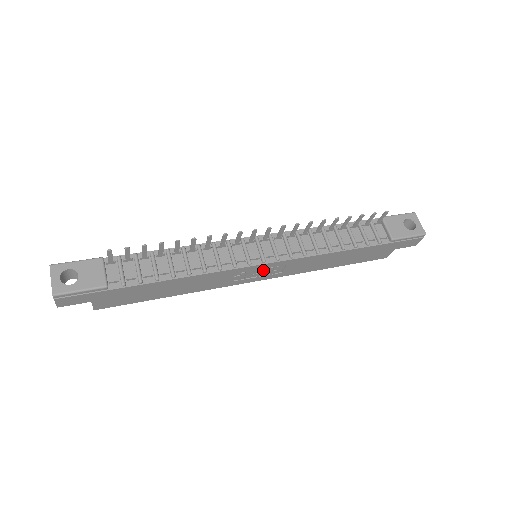
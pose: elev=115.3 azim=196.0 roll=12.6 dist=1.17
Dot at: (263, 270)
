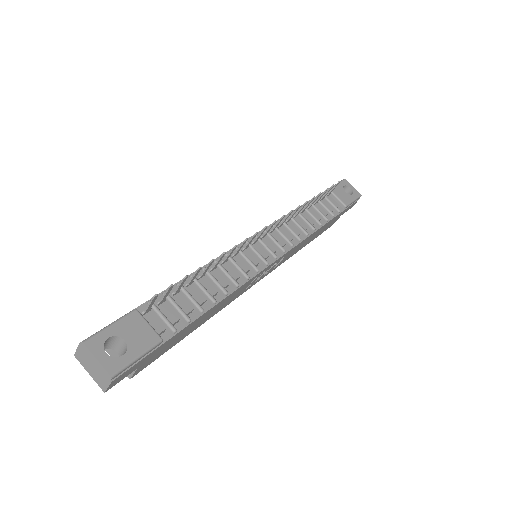
Dot at: (269, 268)
